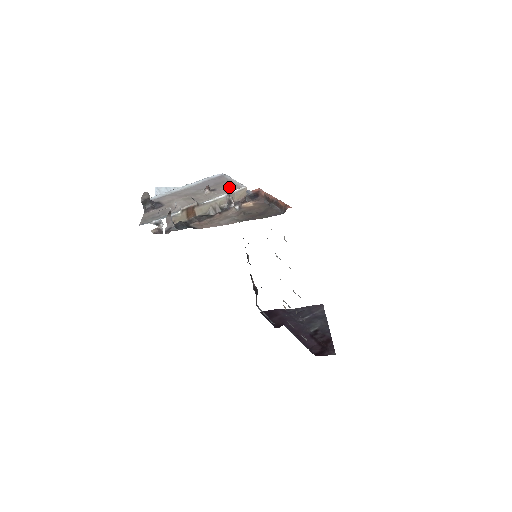
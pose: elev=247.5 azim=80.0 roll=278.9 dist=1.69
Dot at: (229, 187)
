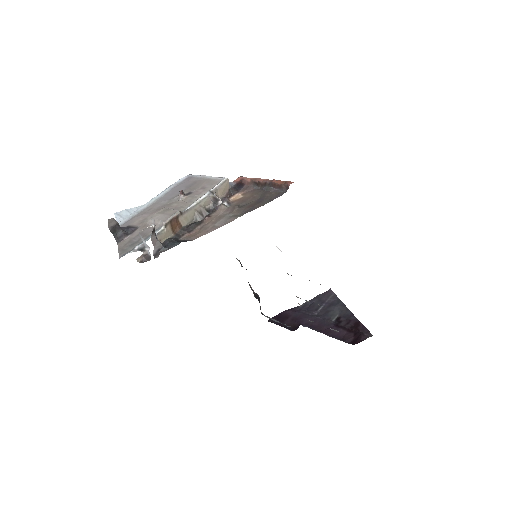
Dot at: (206, 185)
